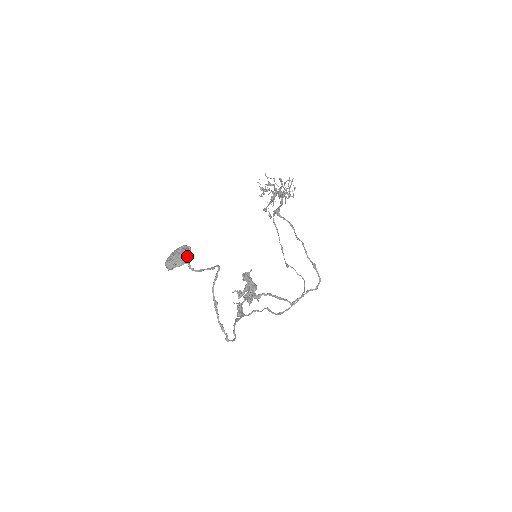
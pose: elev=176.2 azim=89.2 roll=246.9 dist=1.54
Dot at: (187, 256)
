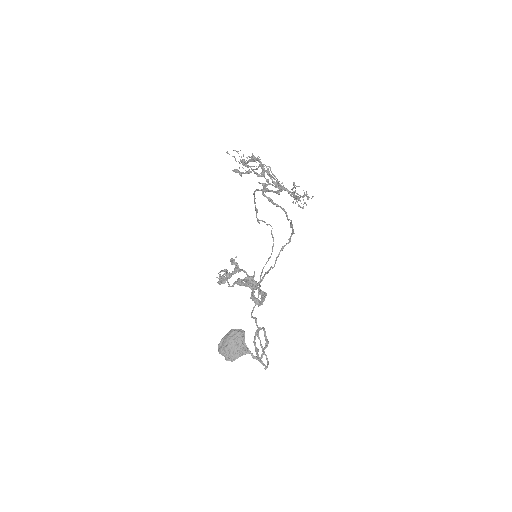
Dot at: (244, 343)
